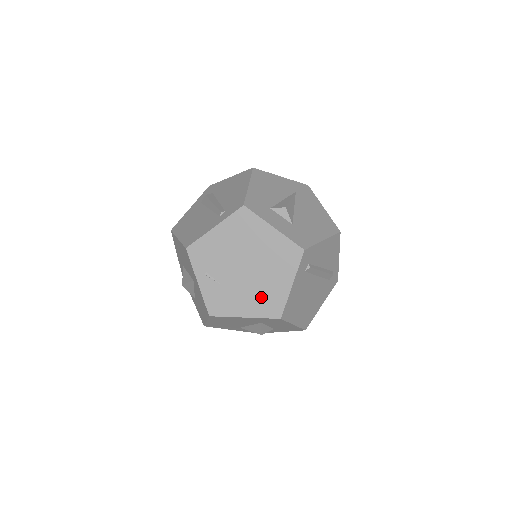
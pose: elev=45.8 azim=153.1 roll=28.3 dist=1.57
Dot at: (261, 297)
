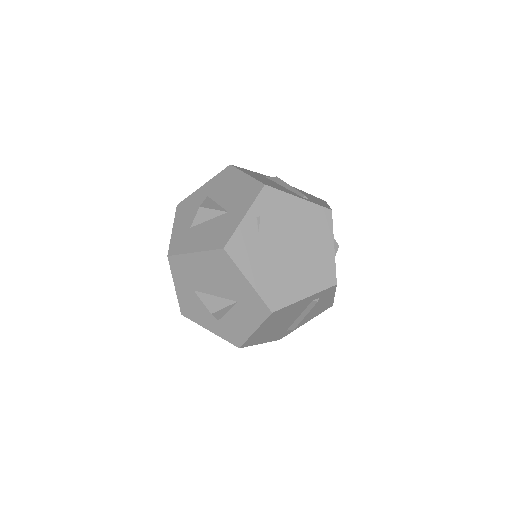
Dot at: (276, 281)
